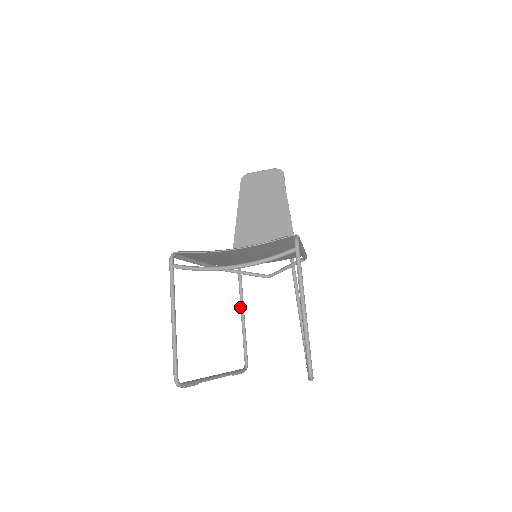
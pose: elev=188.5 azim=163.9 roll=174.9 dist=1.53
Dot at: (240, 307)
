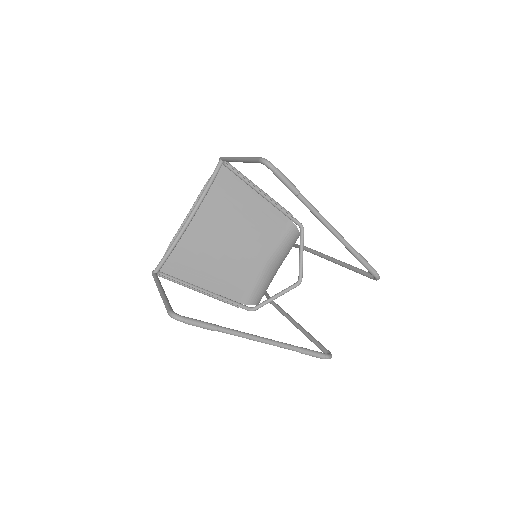
Dot at: occluded
